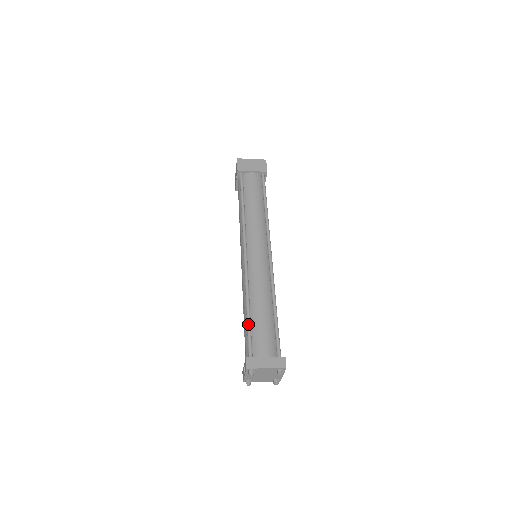
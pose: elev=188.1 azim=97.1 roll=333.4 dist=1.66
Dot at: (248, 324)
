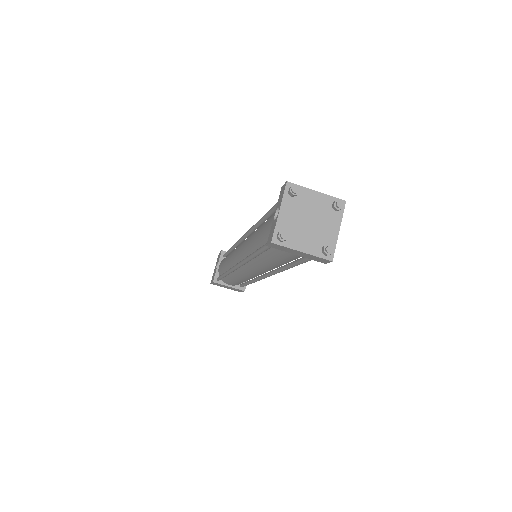
Dot at: (271, 208)
